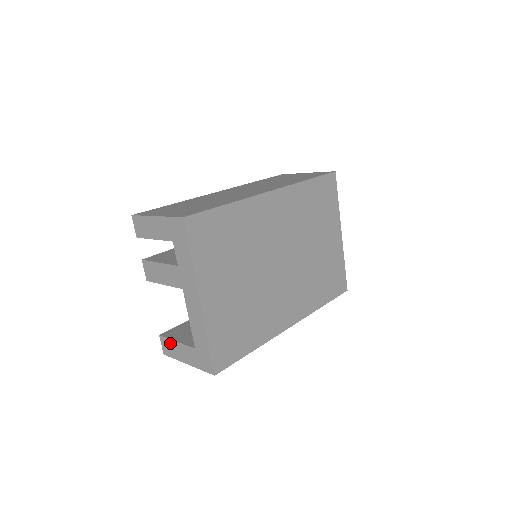
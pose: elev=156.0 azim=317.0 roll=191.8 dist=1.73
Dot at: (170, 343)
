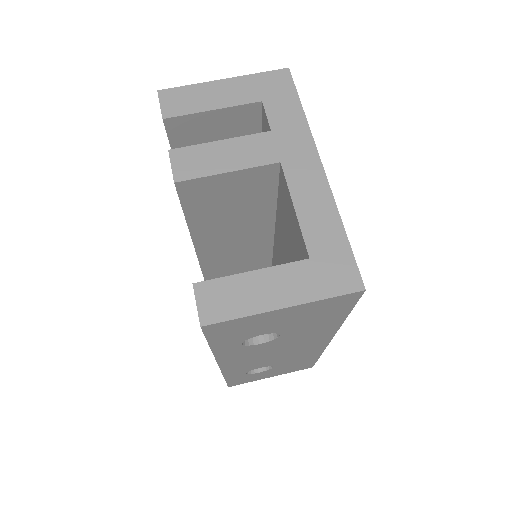
Dot at: (230, 284)
